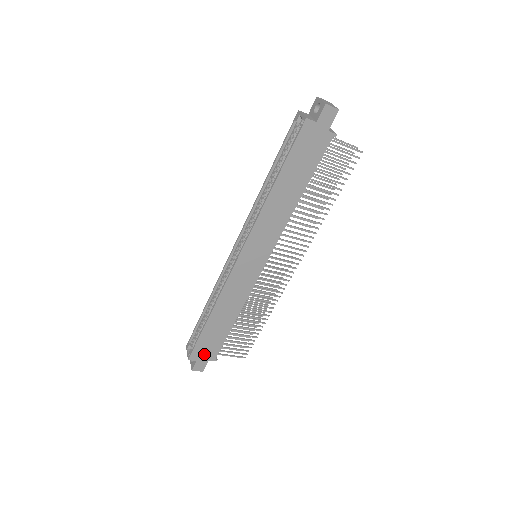
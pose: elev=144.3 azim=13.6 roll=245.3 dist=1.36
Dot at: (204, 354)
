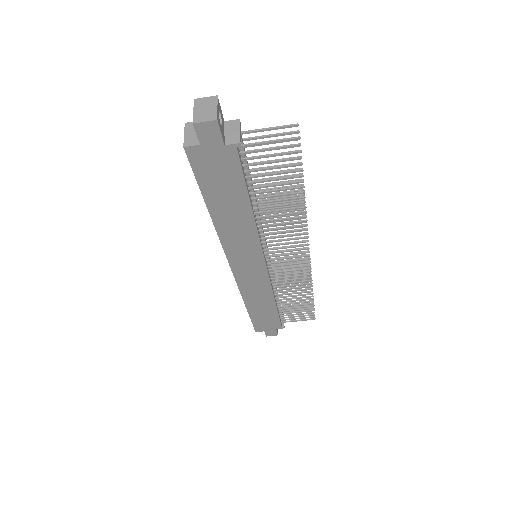
Dot at: (267, 327)
